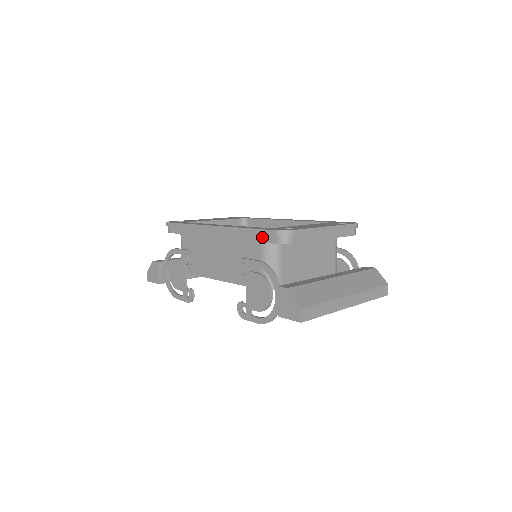
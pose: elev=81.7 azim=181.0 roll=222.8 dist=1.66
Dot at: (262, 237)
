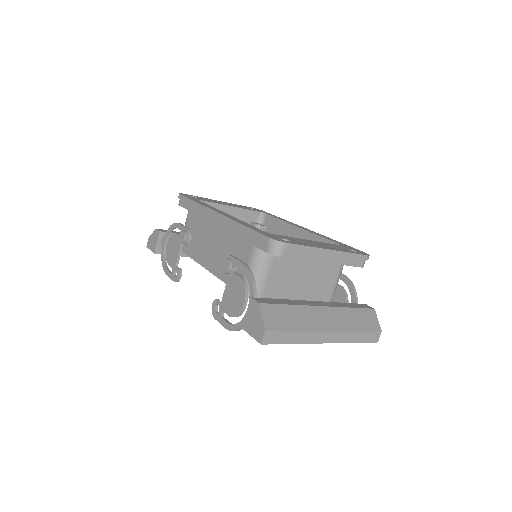
Dot at: (255, 240)
